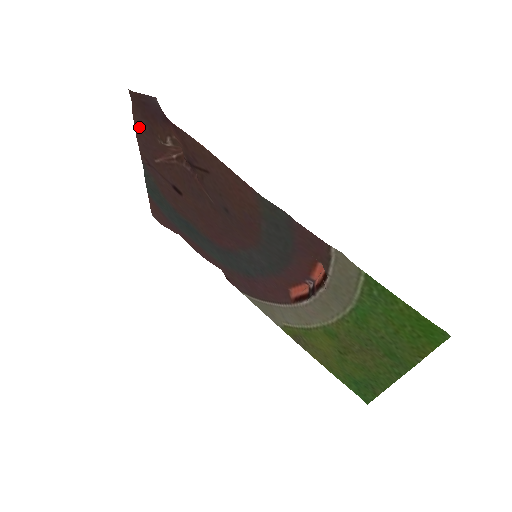
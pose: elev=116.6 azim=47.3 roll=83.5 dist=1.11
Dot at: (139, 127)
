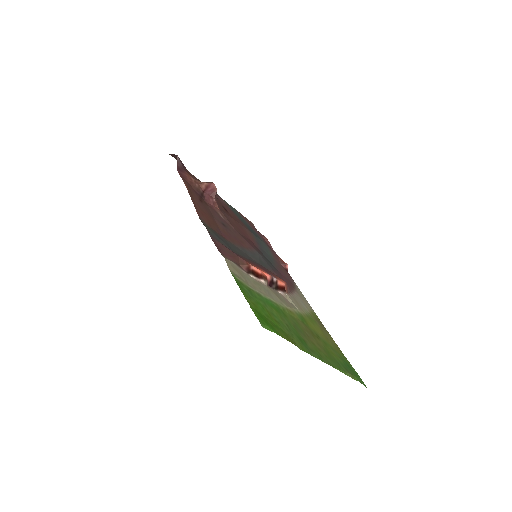
Dot at: occluded
